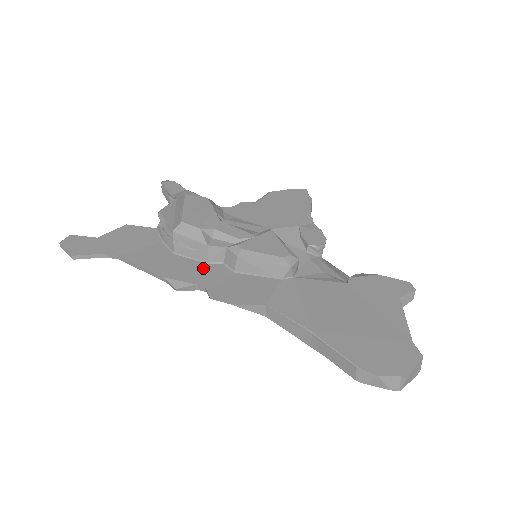
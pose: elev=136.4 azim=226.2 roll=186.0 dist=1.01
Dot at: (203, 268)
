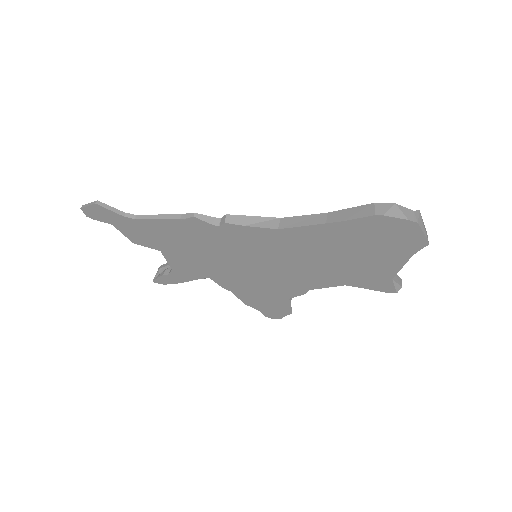
Dot at: occluded
